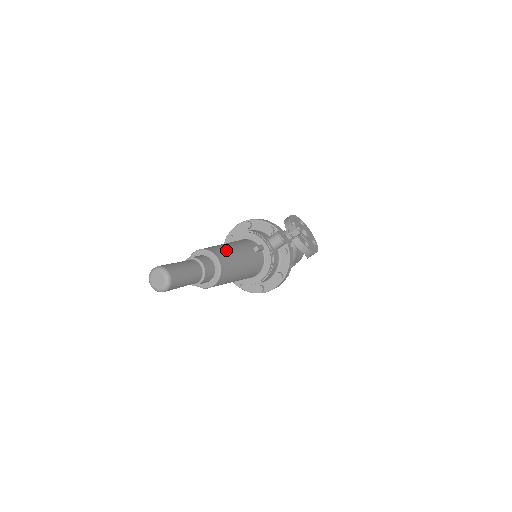
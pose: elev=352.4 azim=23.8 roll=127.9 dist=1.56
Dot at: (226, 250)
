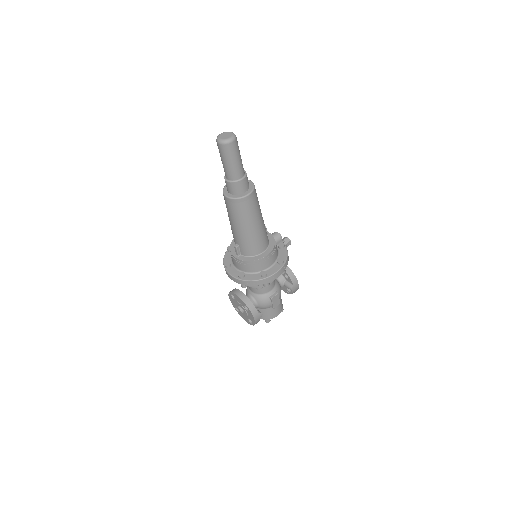
Dot at: occluded
